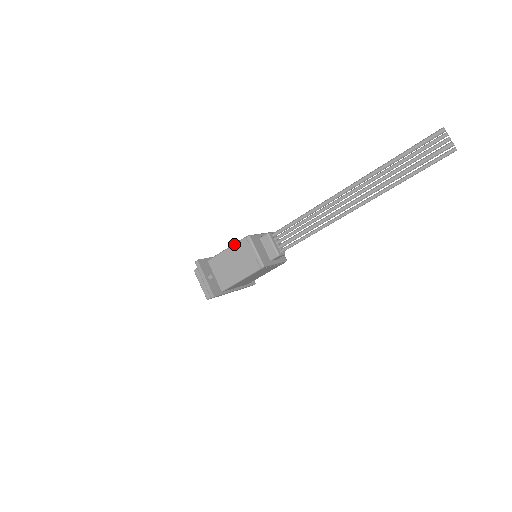
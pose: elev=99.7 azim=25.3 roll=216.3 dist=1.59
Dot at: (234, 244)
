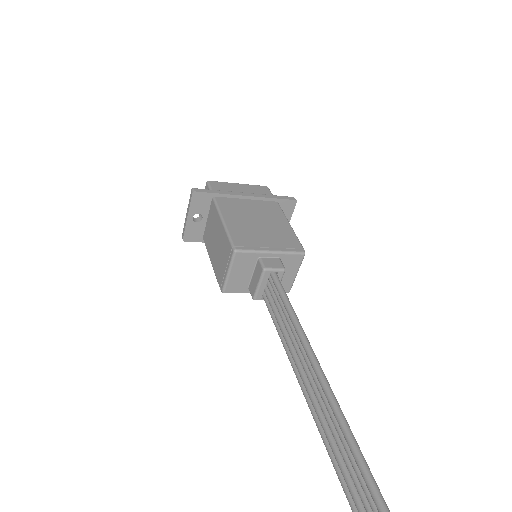
Dot at: (226, 231)
